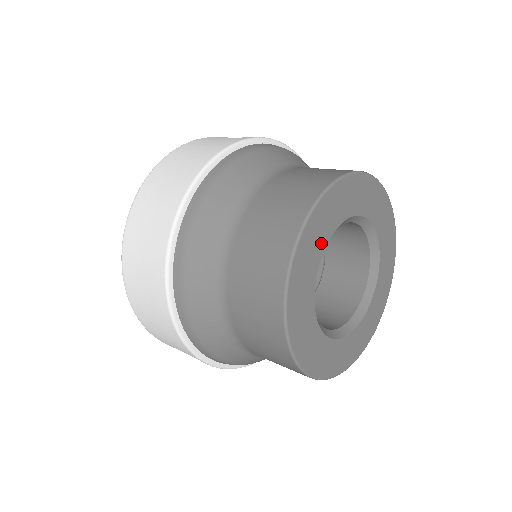
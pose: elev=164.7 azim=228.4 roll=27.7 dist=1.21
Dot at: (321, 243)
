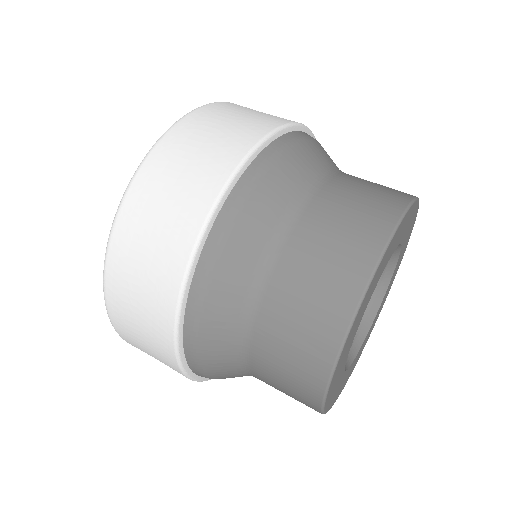
Dot at: (369, 299)
